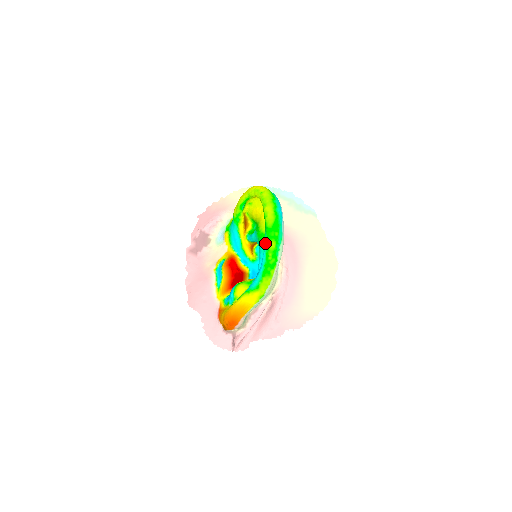
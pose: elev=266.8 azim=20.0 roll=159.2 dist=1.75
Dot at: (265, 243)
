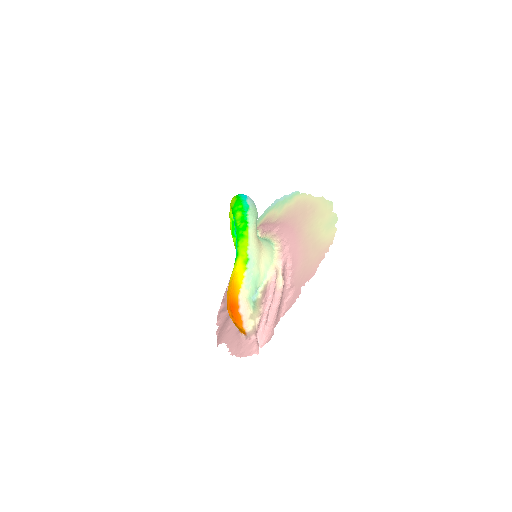
Dot at: occluded
